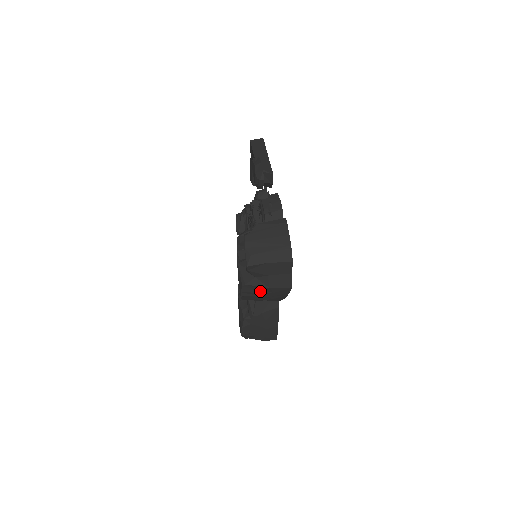
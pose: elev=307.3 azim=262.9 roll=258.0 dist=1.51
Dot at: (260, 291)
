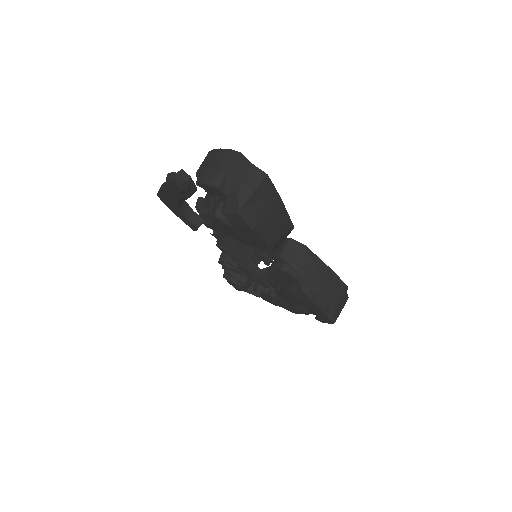
Dot at: (256, 207)
